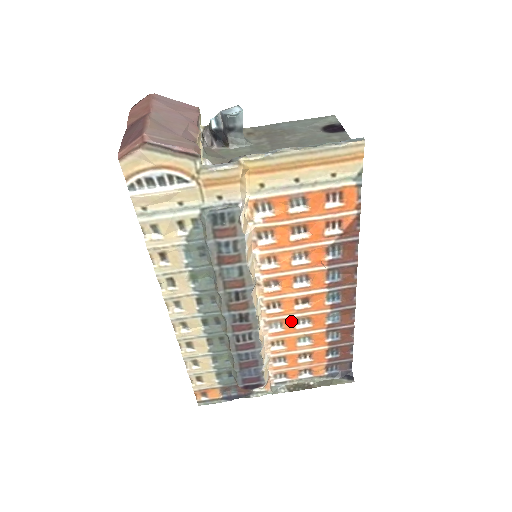
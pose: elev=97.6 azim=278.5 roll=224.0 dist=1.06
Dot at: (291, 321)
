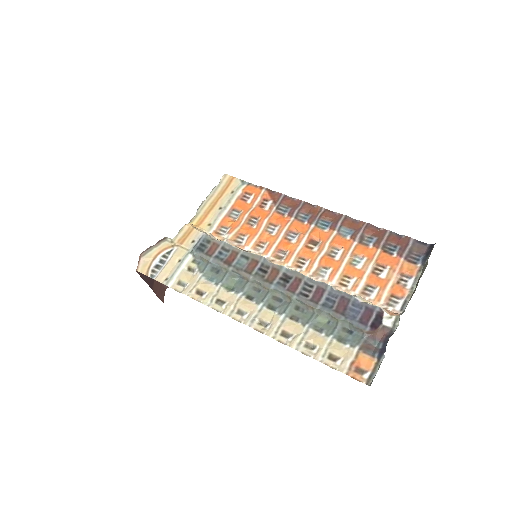
Dot at: (326, 259)
